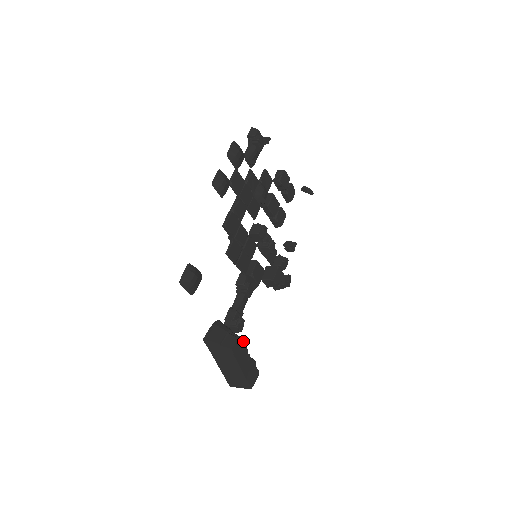
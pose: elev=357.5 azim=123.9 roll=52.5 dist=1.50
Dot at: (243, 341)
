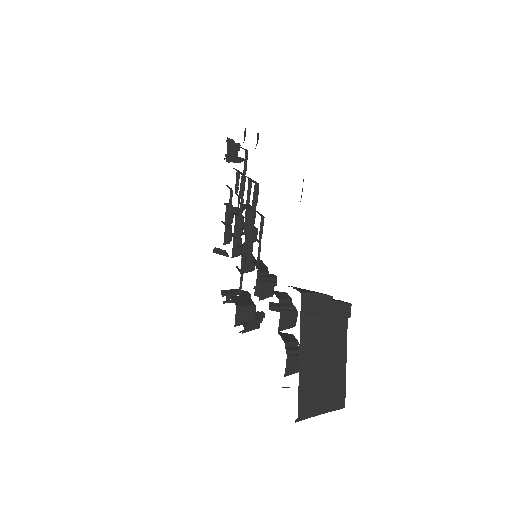
Dot at: occluded
